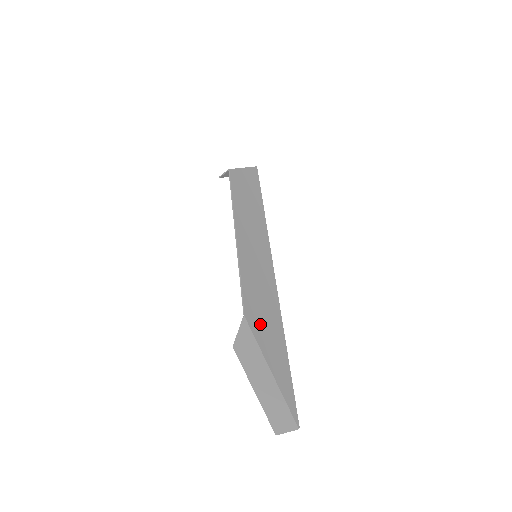
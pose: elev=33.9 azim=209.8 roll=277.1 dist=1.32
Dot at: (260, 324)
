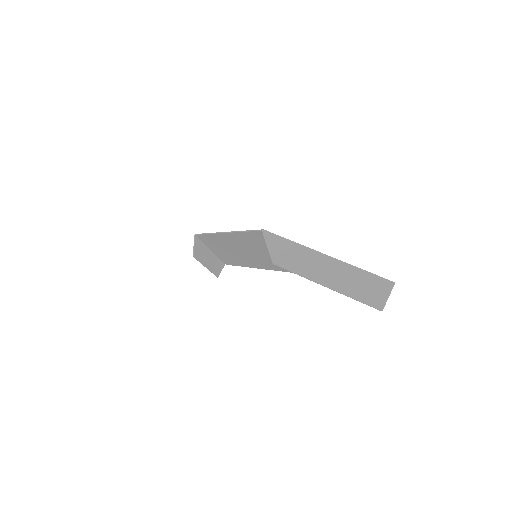
Dot at: occluded
